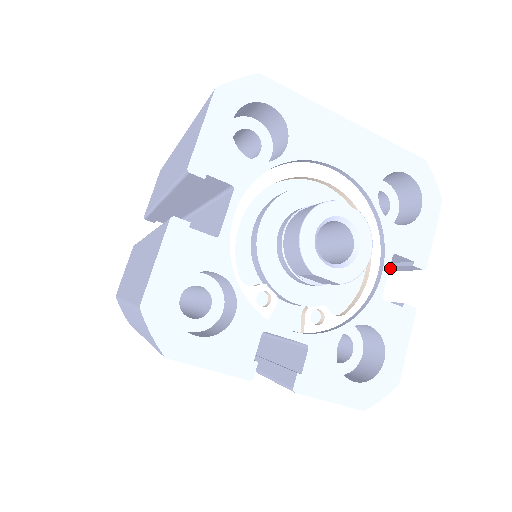
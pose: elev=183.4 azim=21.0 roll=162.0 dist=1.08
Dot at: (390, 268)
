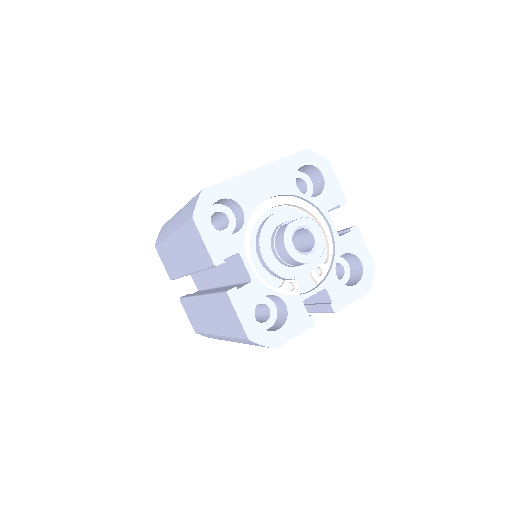
Dot at: (329, 211)
